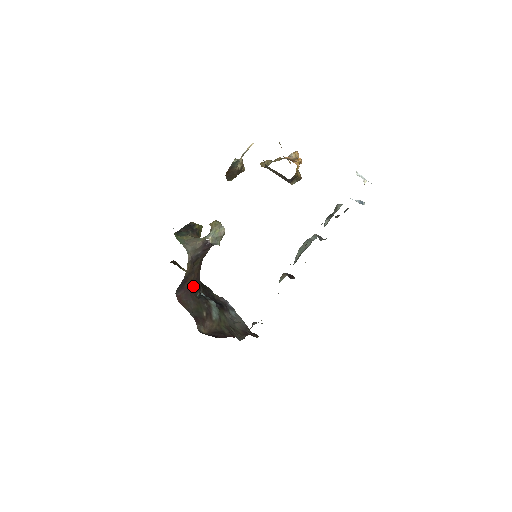
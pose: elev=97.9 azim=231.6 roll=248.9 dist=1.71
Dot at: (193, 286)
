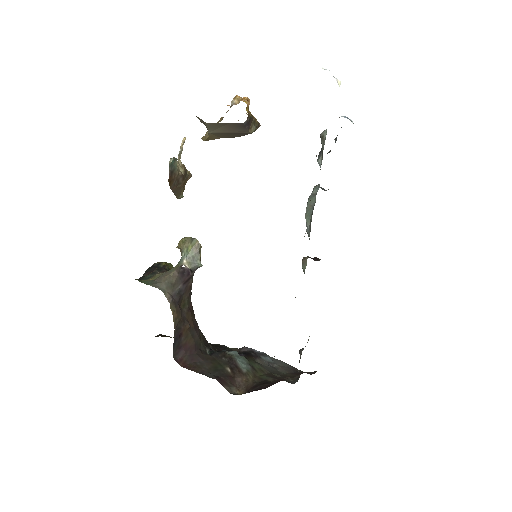
Dot at: (195, 341)
